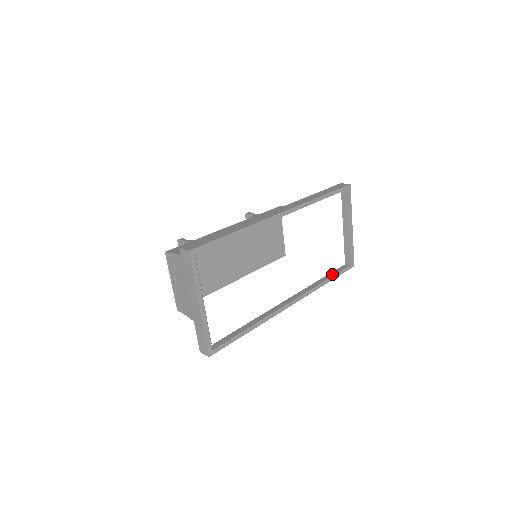
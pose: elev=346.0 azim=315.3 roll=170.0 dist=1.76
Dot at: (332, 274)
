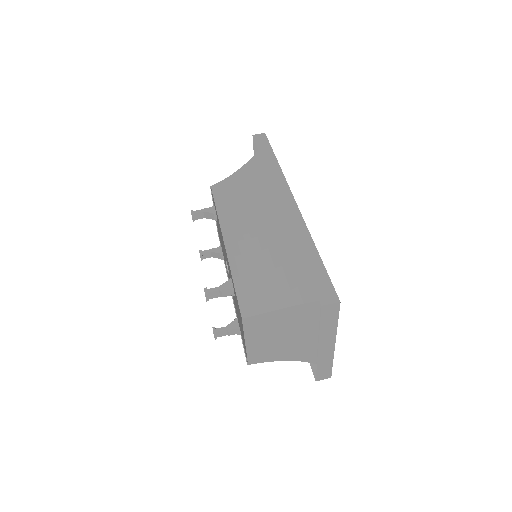
Dot at: occluded
